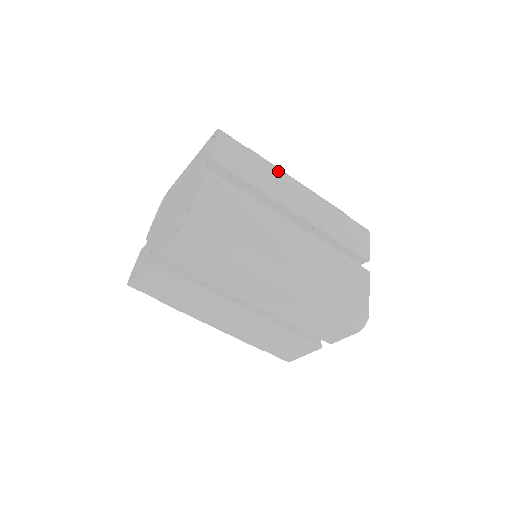
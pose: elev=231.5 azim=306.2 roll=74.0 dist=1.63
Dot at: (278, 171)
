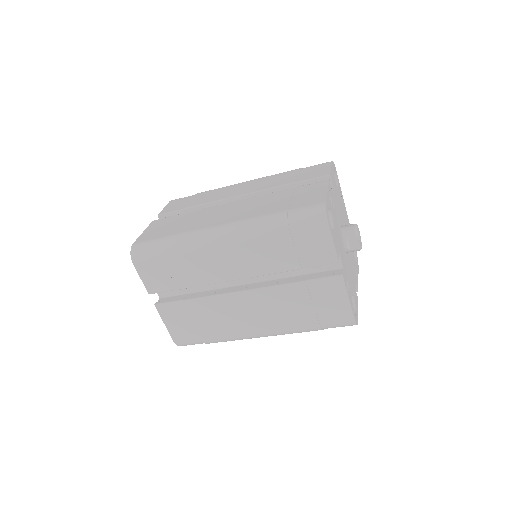
Dot at: (222, 188)
